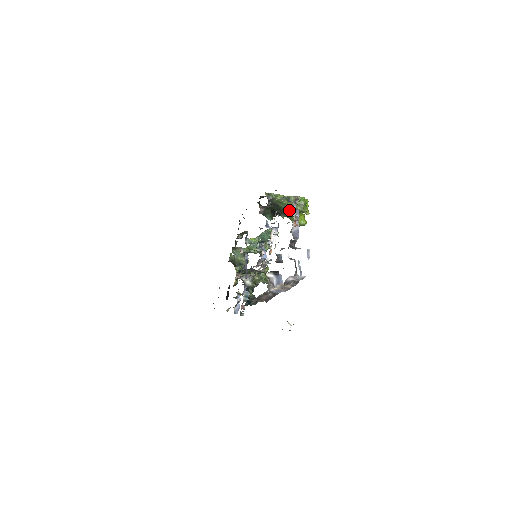
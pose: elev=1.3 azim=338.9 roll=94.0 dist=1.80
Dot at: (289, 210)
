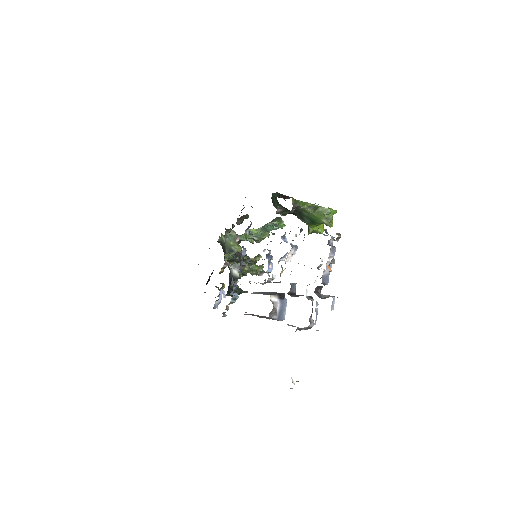
Dot at: (312, 219)
